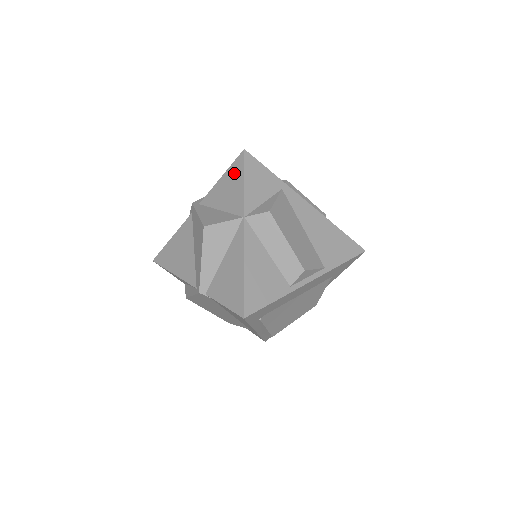
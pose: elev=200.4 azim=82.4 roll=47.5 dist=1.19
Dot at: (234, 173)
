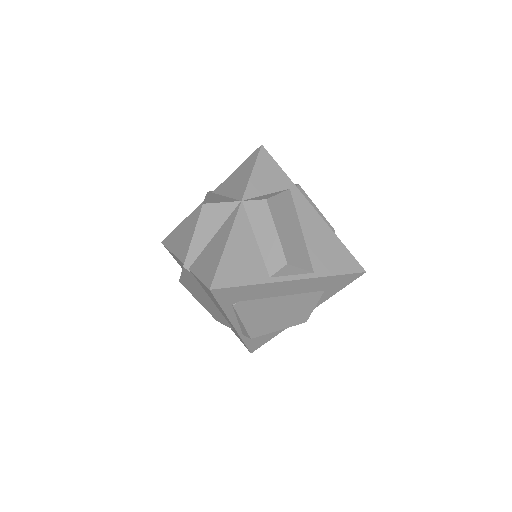
Dot at: (247, 165)
